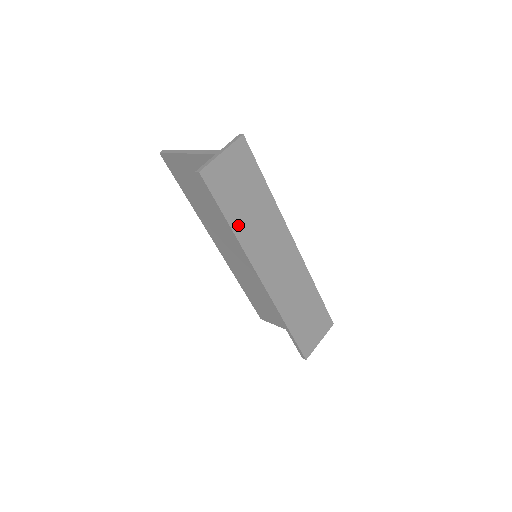
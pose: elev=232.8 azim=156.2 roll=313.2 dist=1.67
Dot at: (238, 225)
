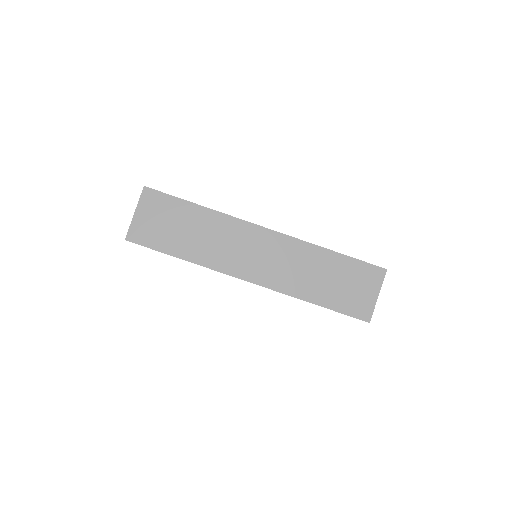
Dot at: (189, 253)
